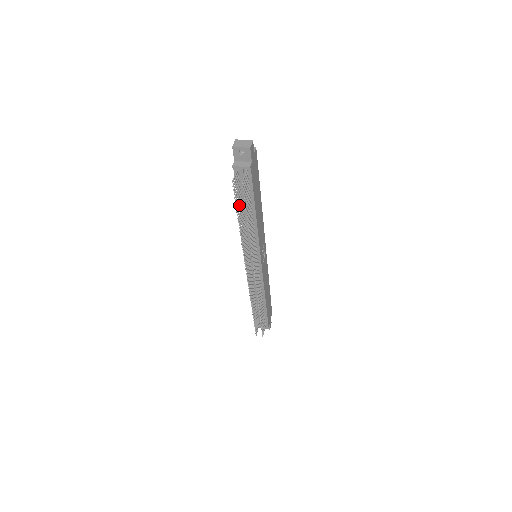
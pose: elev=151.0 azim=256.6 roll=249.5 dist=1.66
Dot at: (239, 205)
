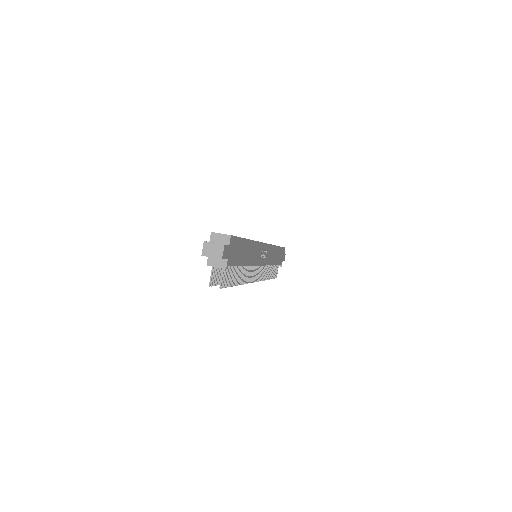
Dot at: occluded
